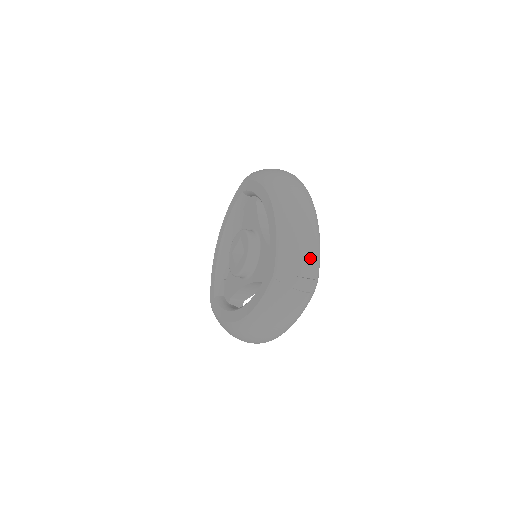
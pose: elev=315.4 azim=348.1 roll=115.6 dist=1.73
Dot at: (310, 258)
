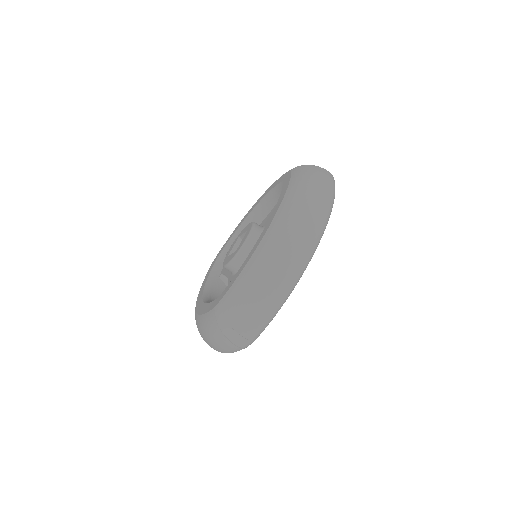
Dot at: (254, 318)
